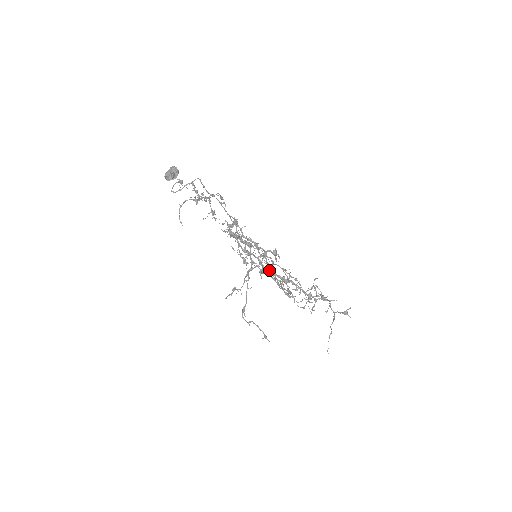
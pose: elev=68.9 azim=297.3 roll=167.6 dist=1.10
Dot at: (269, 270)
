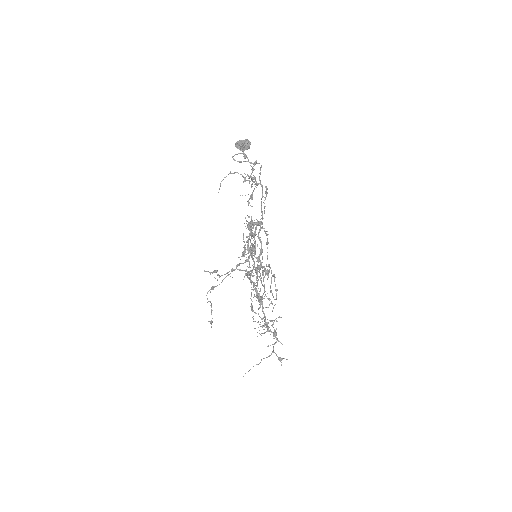
Dot at: (257, 274)
